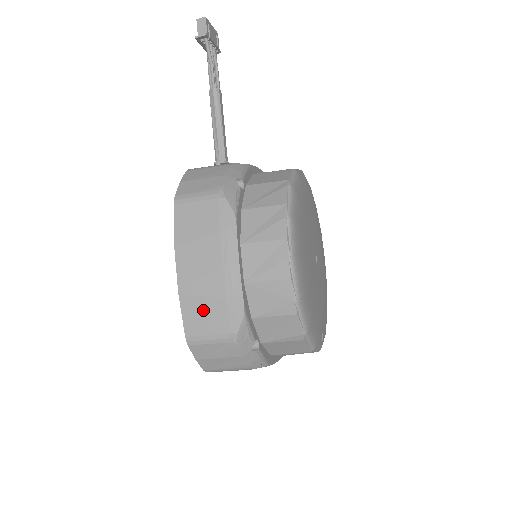
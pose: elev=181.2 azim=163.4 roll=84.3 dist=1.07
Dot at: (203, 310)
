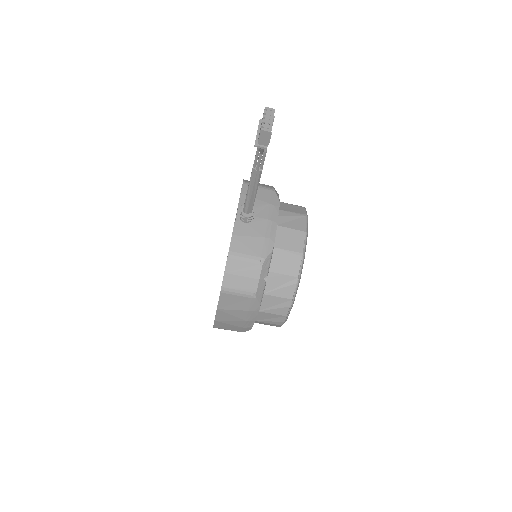
Dot at: (227, 326)
